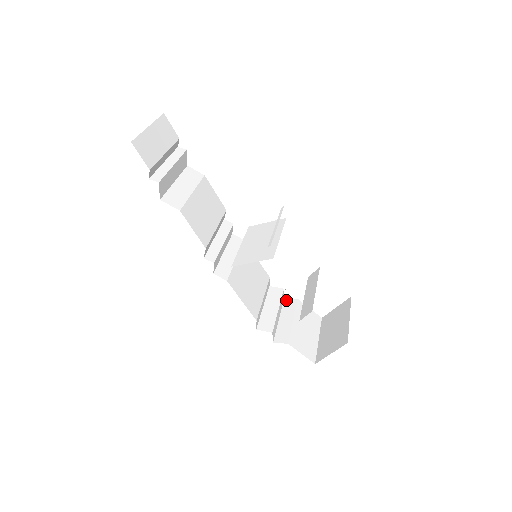
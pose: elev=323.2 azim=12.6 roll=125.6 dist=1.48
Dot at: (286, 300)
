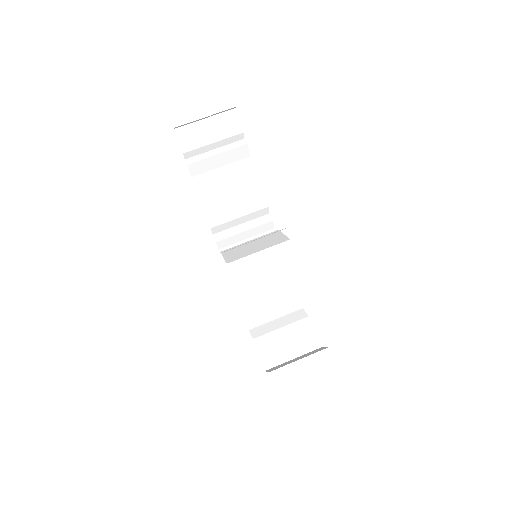
Dot at: (301, 310)
